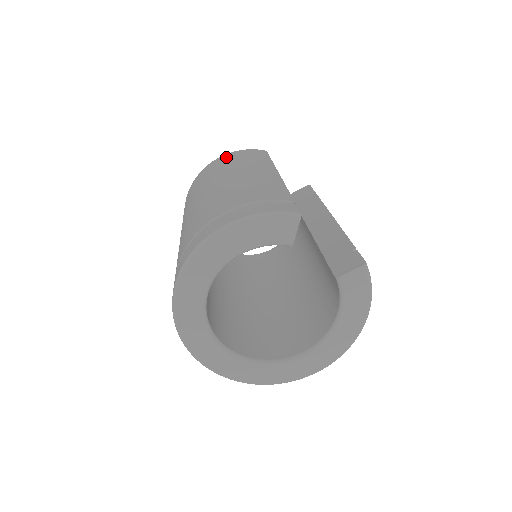
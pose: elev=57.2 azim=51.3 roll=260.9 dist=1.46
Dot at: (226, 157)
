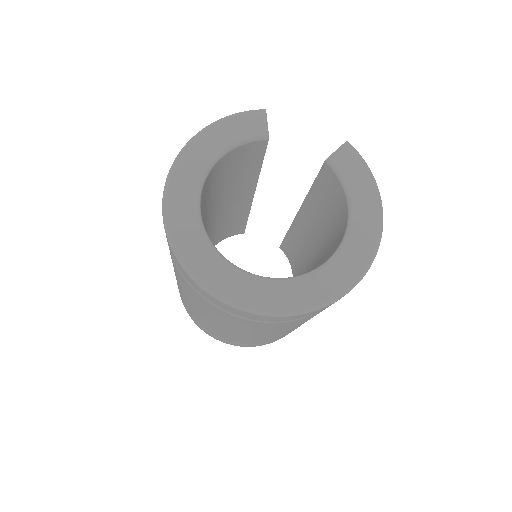
Dot at: occluded
